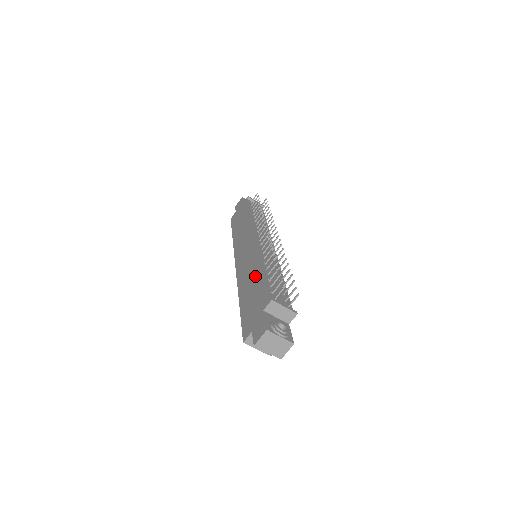
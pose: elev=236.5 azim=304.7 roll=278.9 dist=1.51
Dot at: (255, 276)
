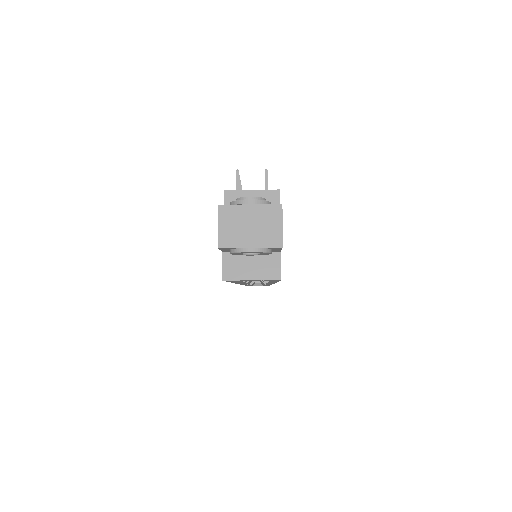
Dot at: occluded
